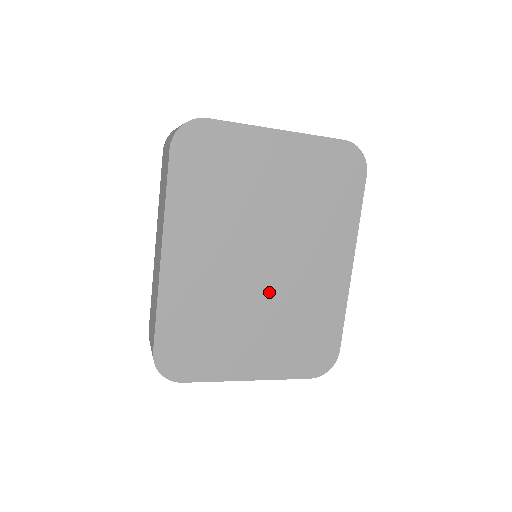
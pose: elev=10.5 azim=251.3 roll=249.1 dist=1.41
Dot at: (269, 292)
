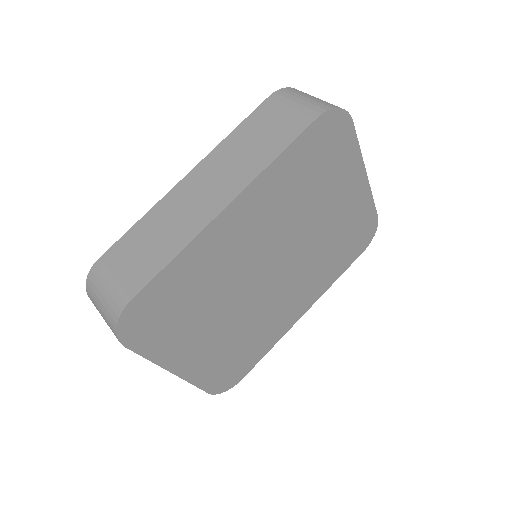
Dot at: (253, 300)
